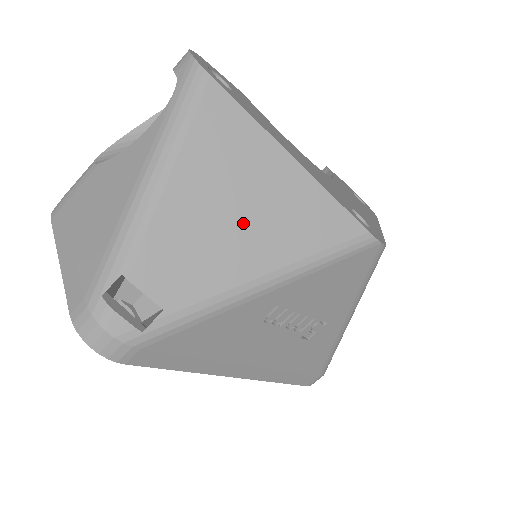
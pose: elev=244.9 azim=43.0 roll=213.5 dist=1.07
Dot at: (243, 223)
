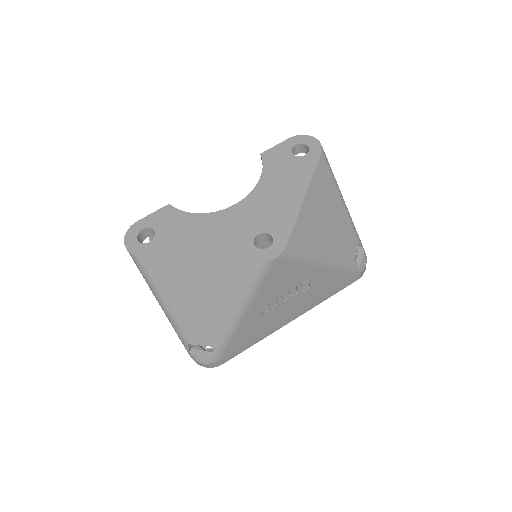
Dot at: (206, 299)
